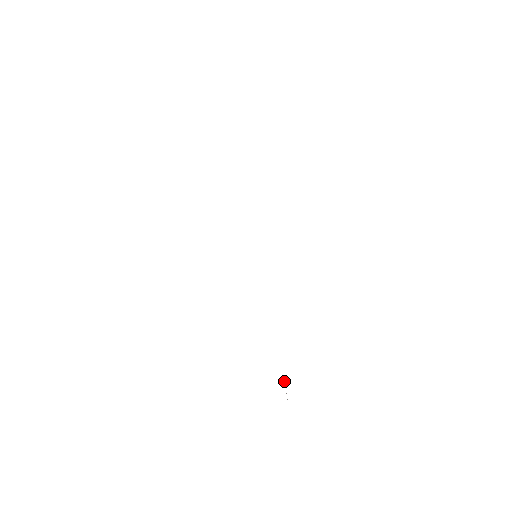
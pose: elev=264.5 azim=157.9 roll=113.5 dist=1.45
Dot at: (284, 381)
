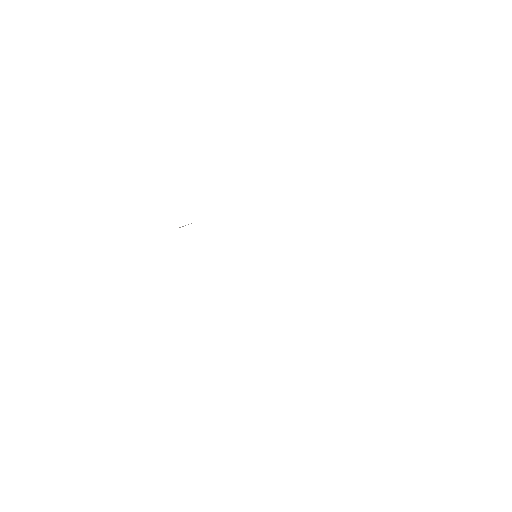
Dot at: occluded
